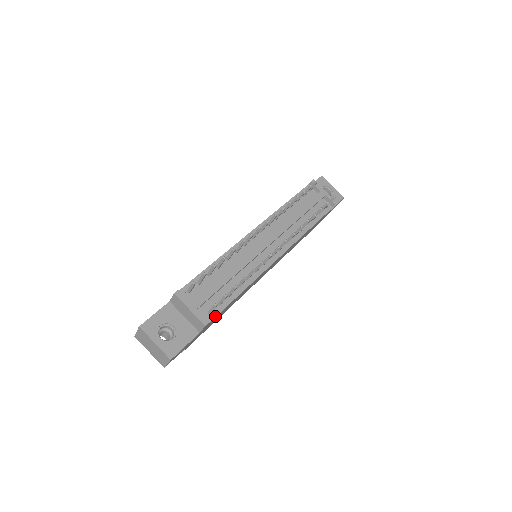
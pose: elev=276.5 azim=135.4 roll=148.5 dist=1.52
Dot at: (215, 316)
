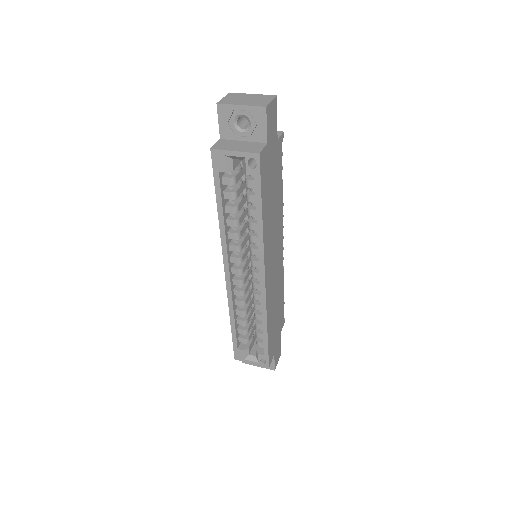
Dot at: (281, 152)
